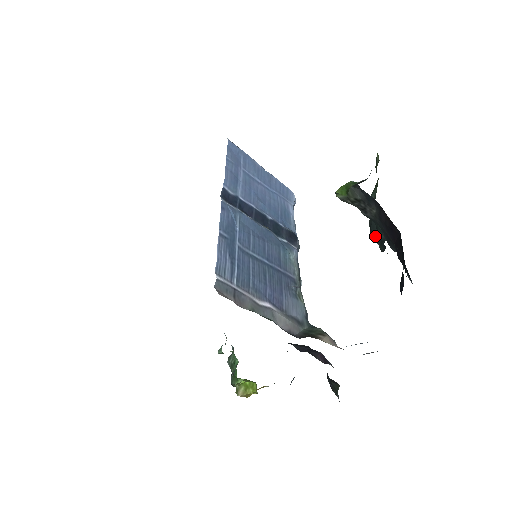
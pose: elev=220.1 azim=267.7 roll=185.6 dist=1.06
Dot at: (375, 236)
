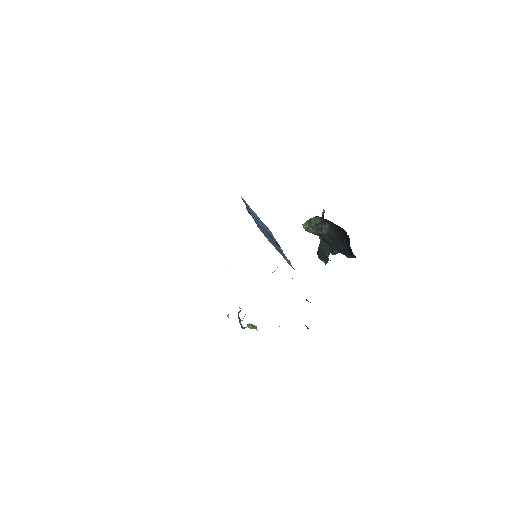
Dot at: (322, 257)
